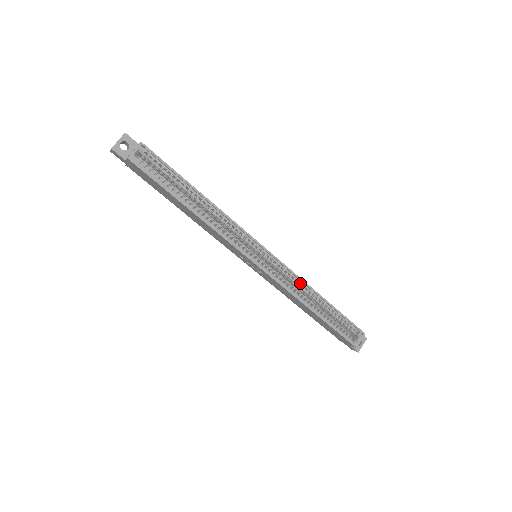
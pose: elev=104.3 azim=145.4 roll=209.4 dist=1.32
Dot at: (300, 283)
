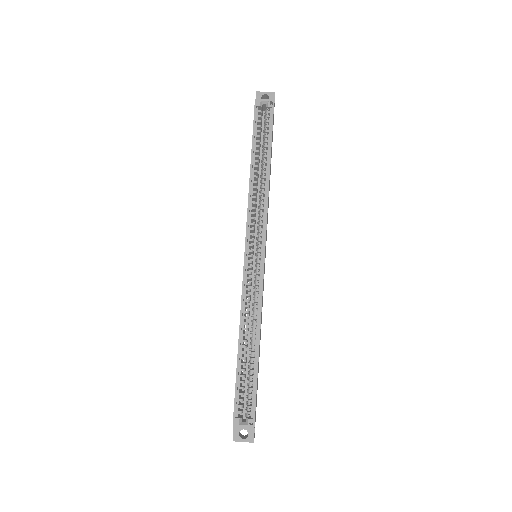
Dot at: (258, 311)
